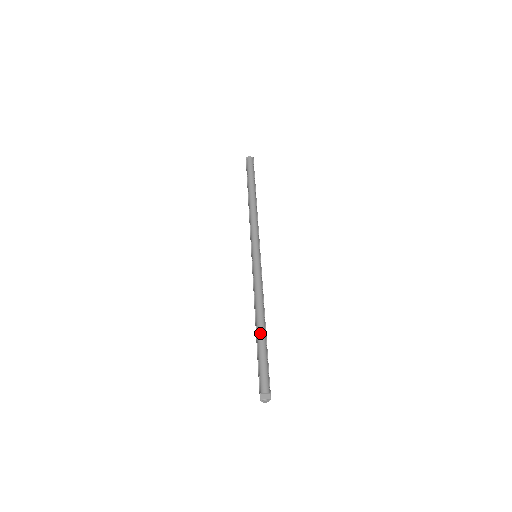
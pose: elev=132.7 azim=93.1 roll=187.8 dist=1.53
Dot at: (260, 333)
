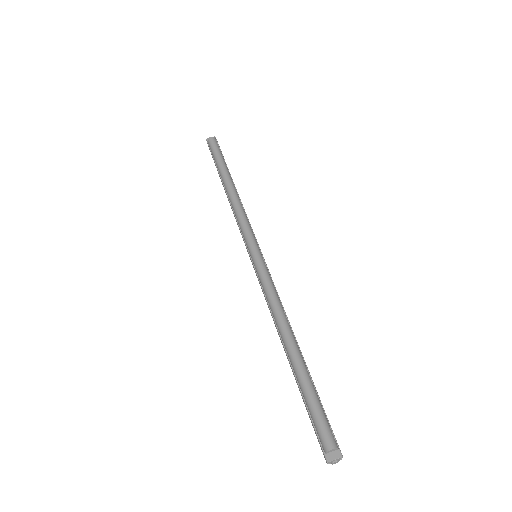
Dot at: (295, 361)
